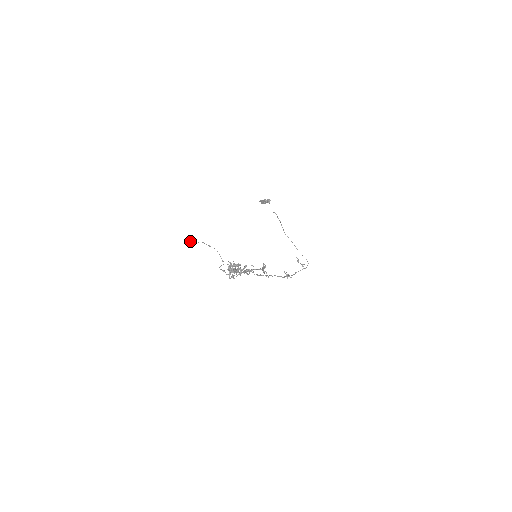
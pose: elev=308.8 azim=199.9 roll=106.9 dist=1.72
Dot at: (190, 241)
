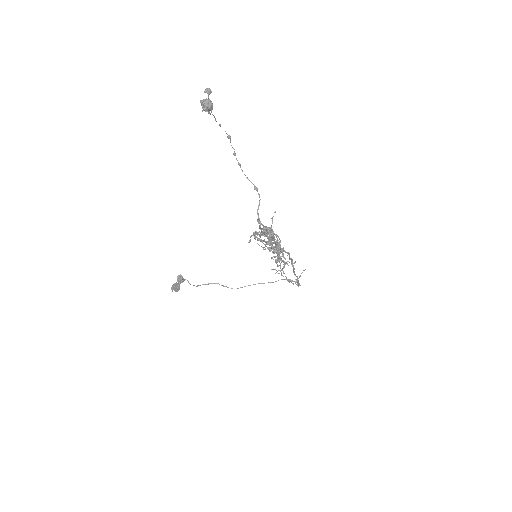
Dot at: (208, 104)
